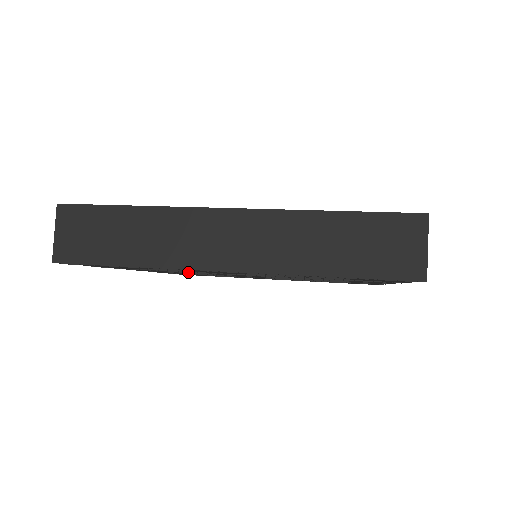
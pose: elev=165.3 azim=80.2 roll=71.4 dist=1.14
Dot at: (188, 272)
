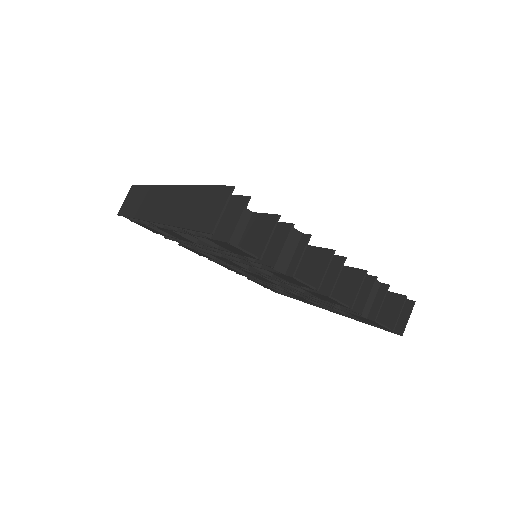
Dot at: (201, 251)
